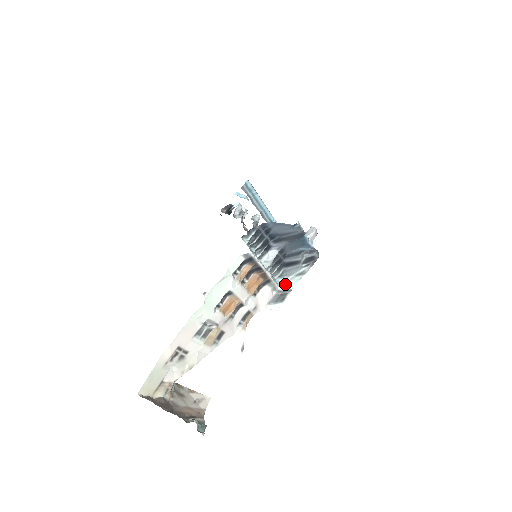
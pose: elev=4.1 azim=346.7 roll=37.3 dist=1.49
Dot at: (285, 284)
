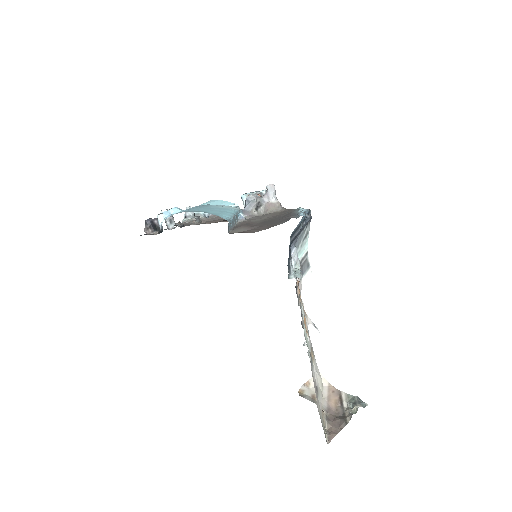
Dot at: (300, 254)
